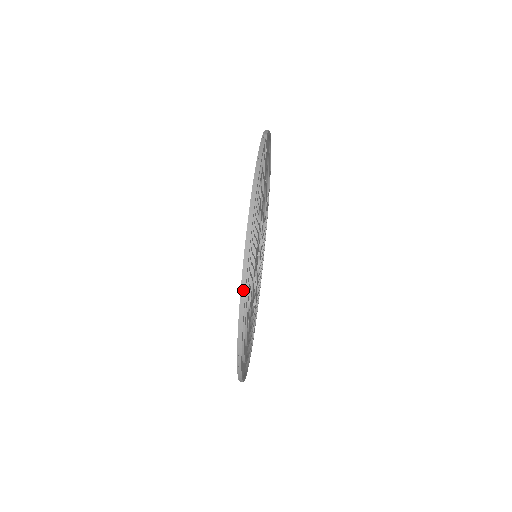
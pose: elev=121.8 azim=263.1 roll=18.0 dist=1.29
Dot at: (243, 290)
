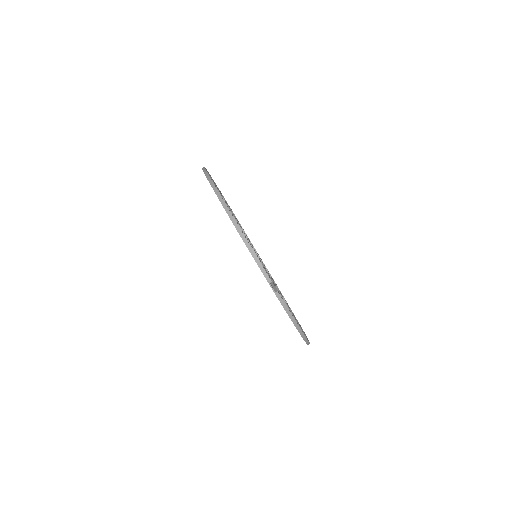
Dot at: occluded
